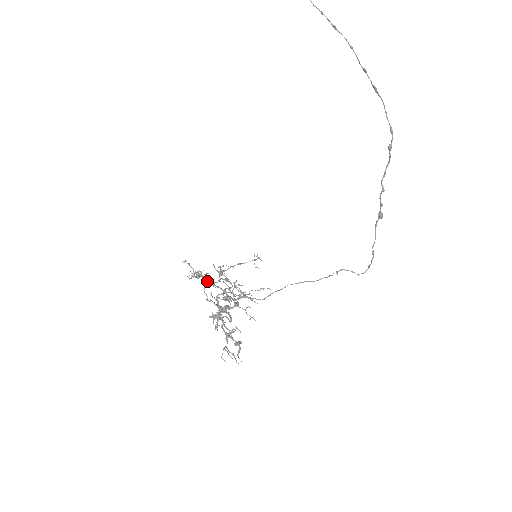
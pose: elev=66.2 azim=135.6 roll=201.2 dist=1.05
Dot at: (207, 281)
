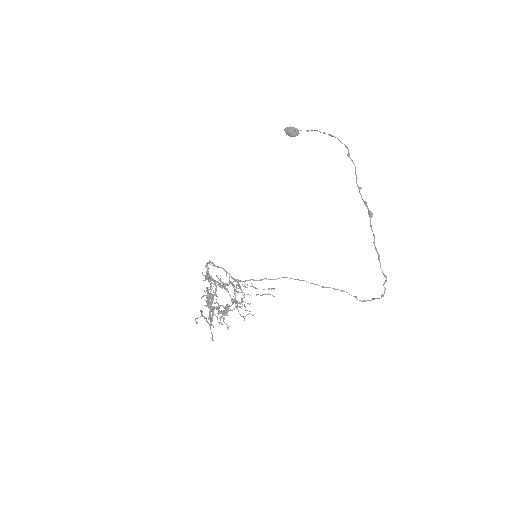
Dot at: occluded
